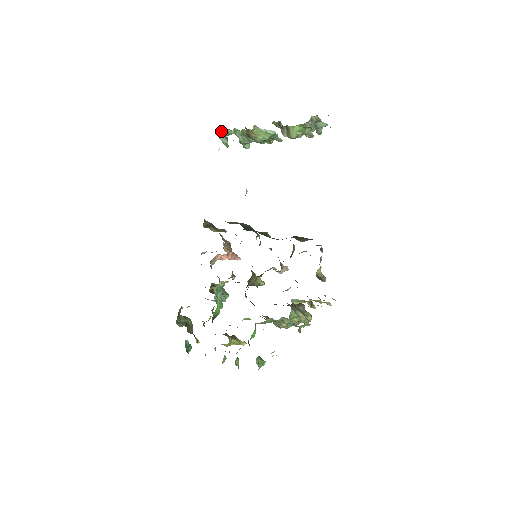
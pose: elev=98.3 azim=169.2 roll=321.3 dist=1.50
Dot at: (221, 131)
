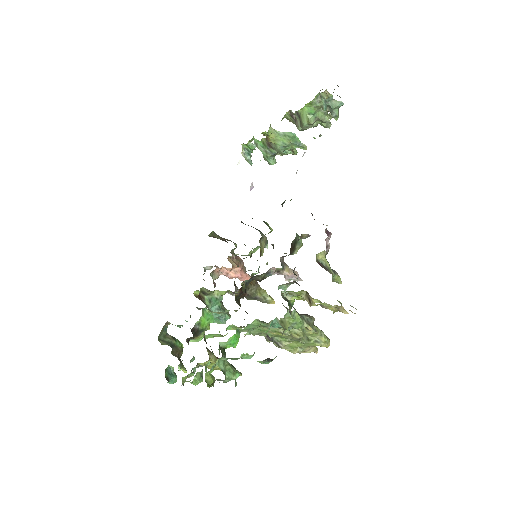
Dot at: (243, 147)
